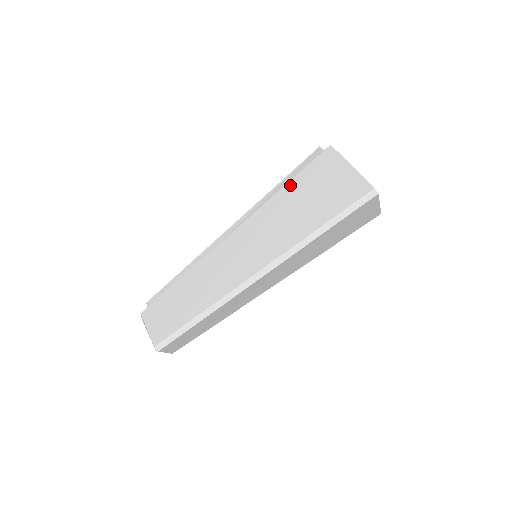
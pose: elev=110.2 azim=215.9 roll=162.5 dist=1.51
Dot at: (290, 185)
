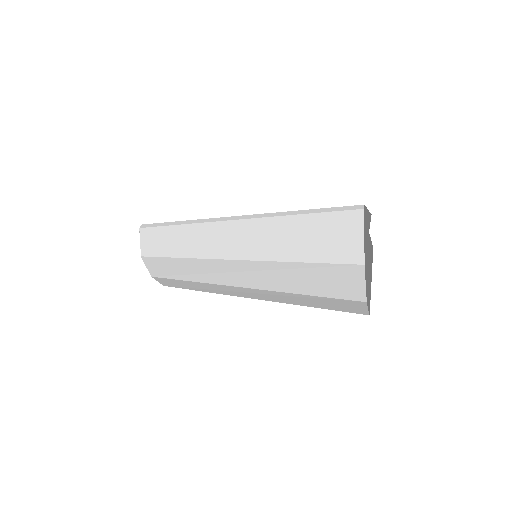
Dot at: occluded
